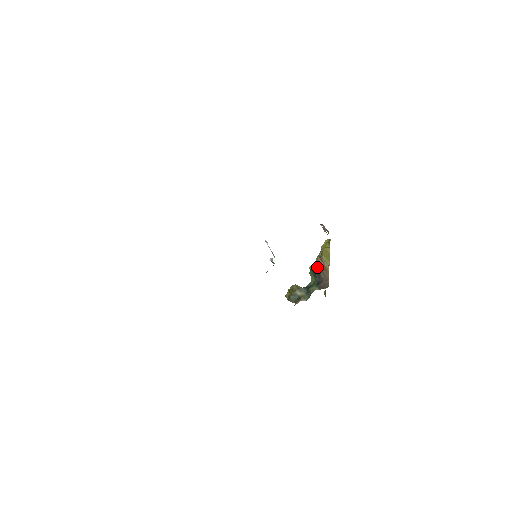
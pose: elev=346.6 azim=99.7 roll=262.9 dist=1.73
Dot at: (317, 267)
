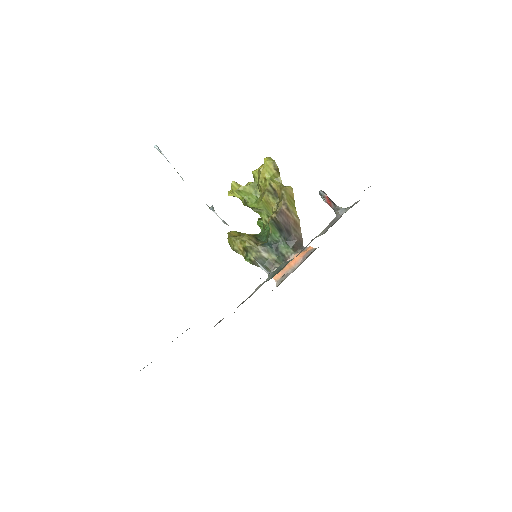
Dot at: (284, 220)
